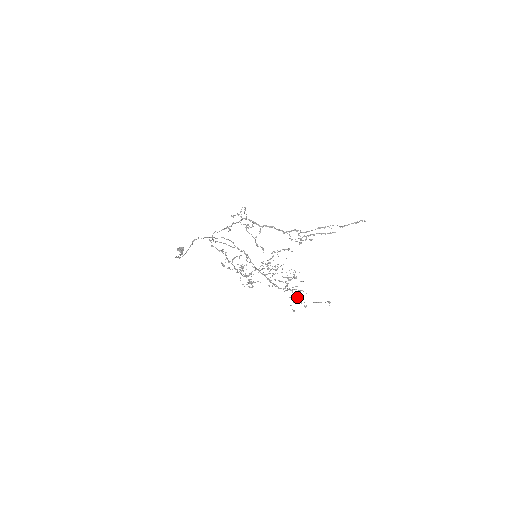
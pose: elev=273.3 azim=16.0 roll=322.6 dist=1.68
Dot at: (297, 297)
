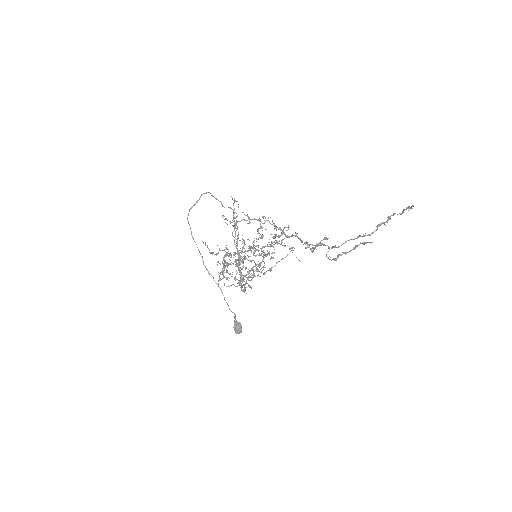
Dot at: (247, 283)
